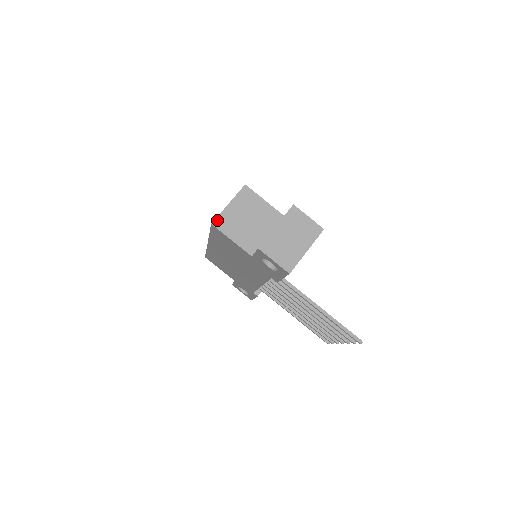
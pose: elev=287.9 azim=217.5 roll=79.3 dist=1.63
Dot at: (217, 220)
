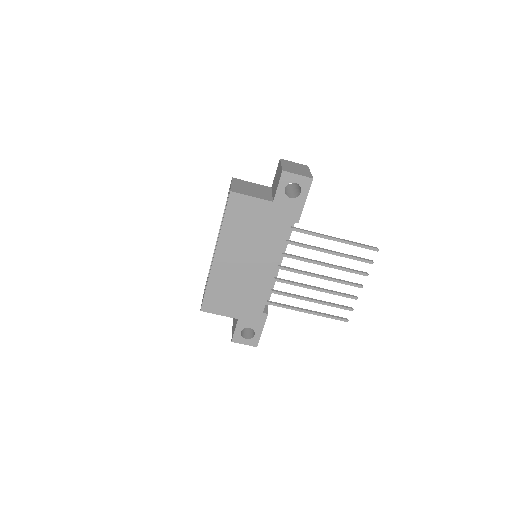
Dot at: (232, 189)
